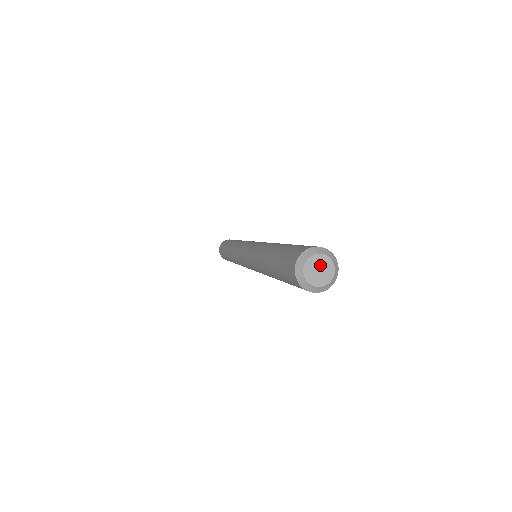
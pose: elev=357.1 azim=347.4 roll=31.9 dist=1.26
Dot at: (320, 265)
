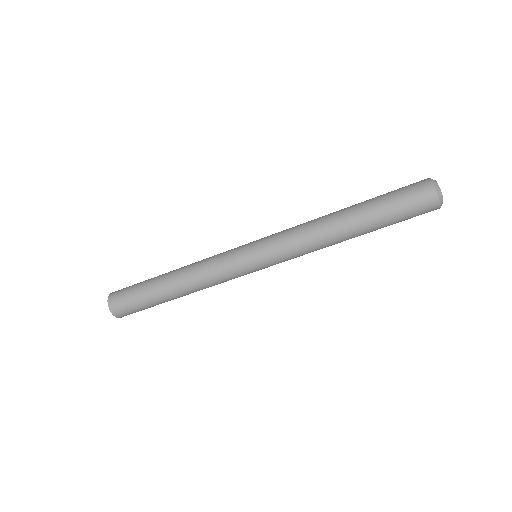
Dot at: occluded
